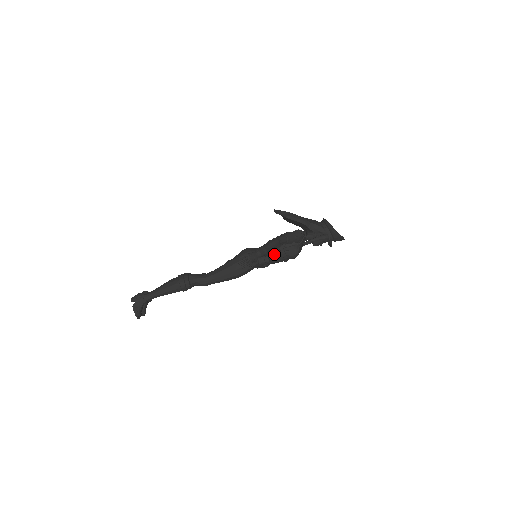
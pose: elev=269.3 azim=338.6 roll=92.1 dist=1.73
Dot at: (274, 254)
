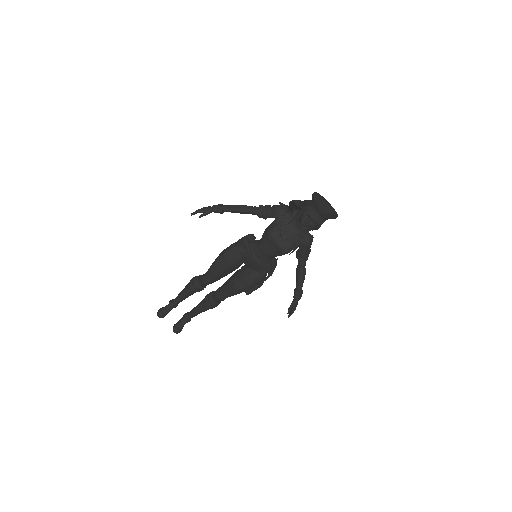
Dot at: (259, 240)
